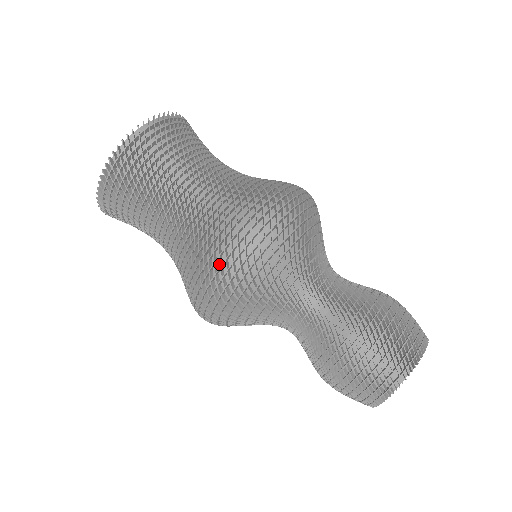
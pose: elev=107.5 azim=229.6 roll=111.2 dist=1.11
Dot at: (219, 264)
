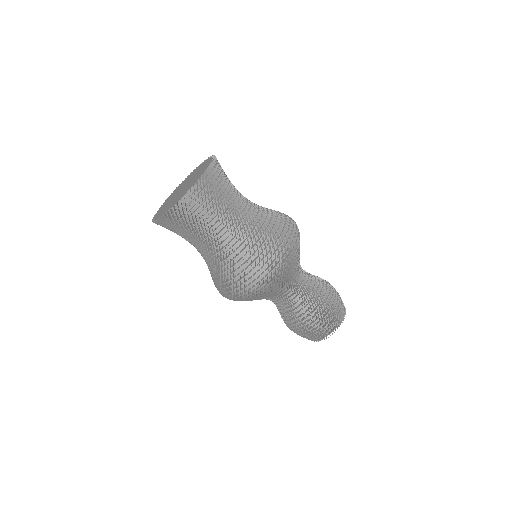
Dot at: (219, 292)
